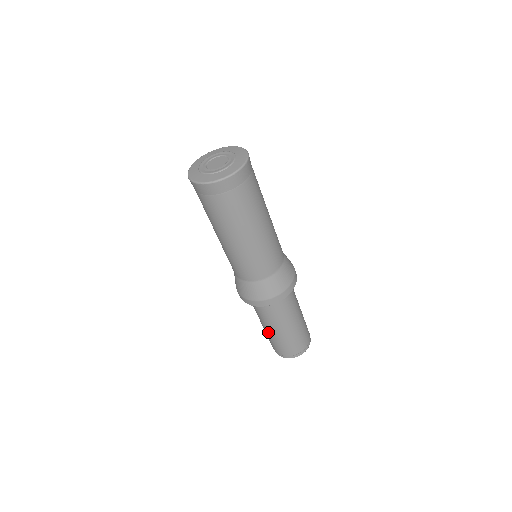
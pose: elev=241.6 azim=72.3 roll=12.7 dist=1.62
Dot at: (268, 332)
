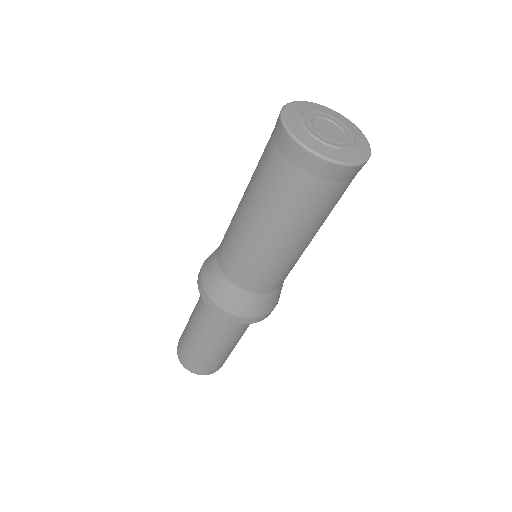
Dot at: (190, 331)
